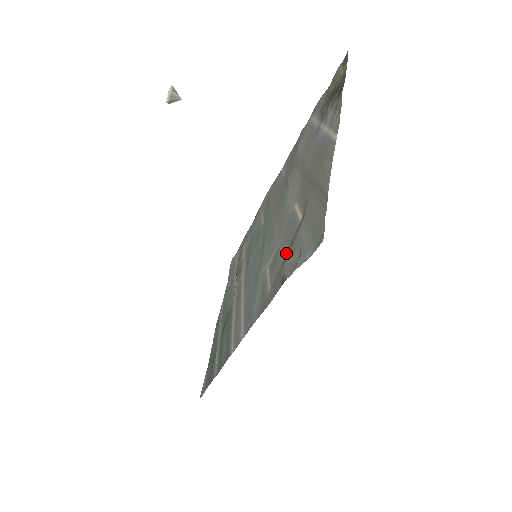
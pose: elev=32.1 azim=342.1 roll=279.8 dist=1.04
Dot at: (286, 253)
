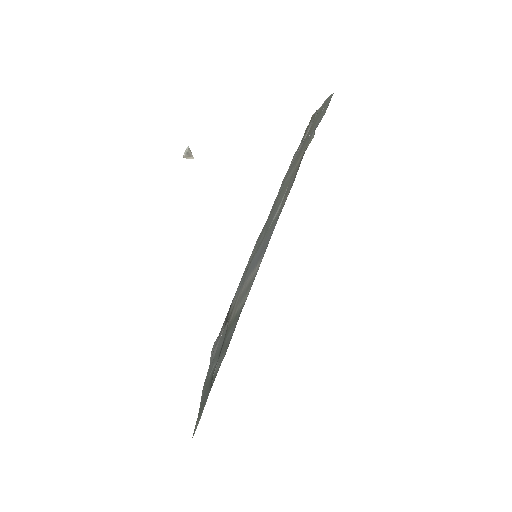
Dot at: occluded
